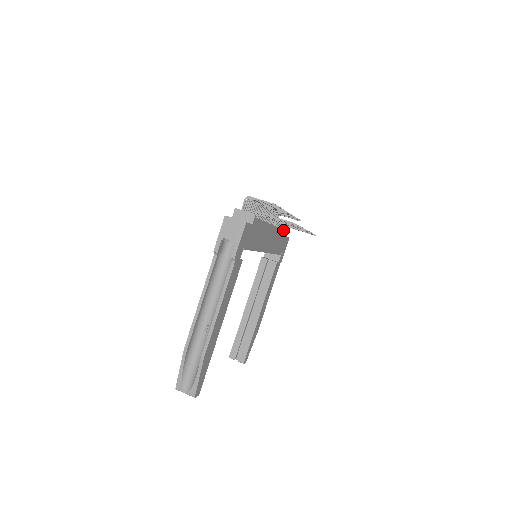
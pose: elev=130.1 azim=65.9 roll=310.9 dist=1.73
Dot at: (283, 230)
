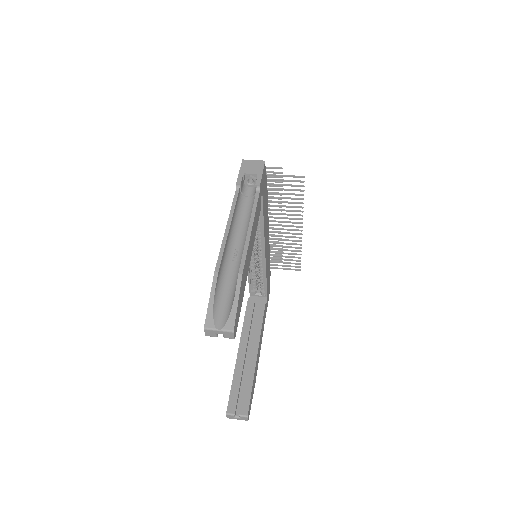
Dot at: occluded
